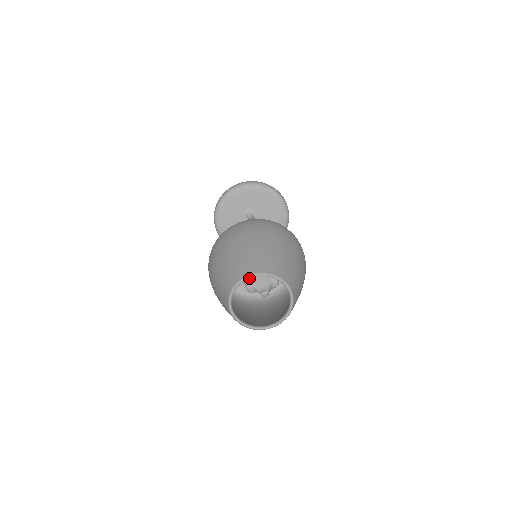
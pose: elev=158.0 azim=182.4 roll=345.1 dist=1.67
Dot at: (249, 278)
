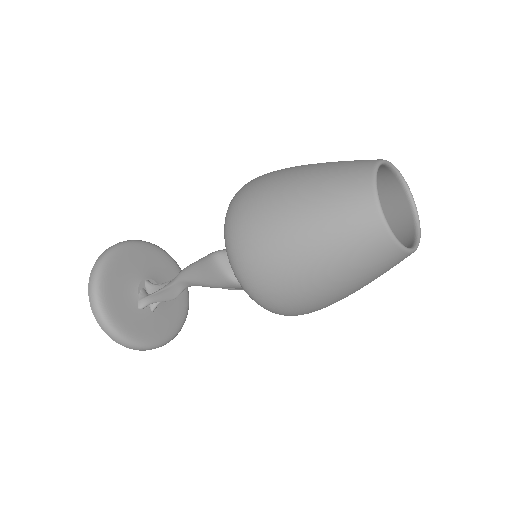
Dot at: occluded
